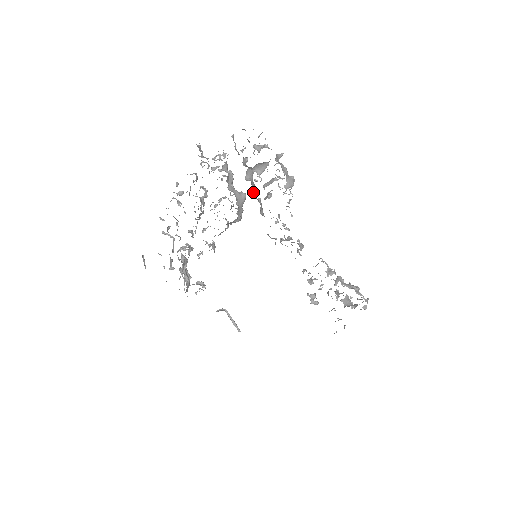
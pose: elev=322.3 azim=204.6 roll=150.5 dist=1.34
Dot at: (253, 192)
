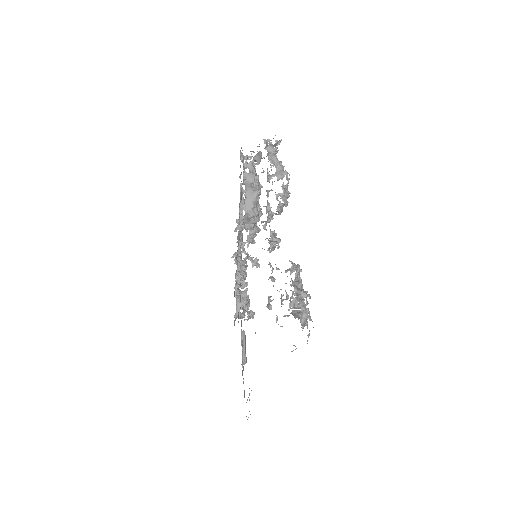
Dot at: occluded
